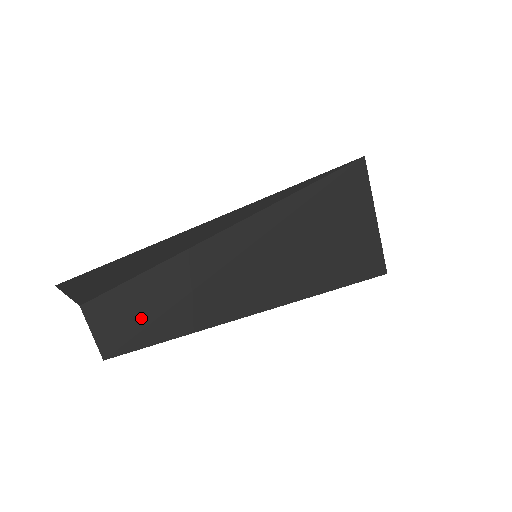
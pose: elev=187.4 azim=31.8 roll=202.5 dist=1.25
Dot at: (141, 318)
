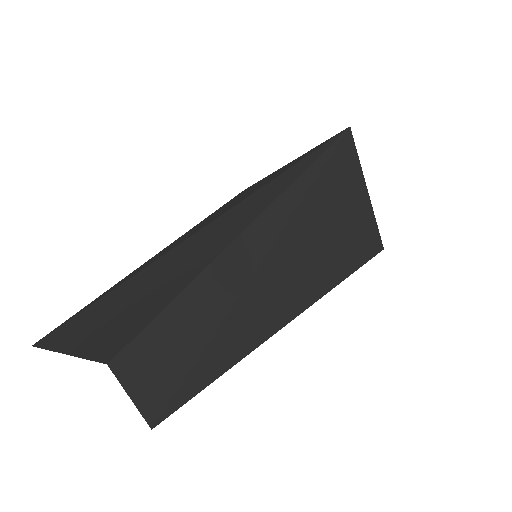
Dot at: (183, 360)
